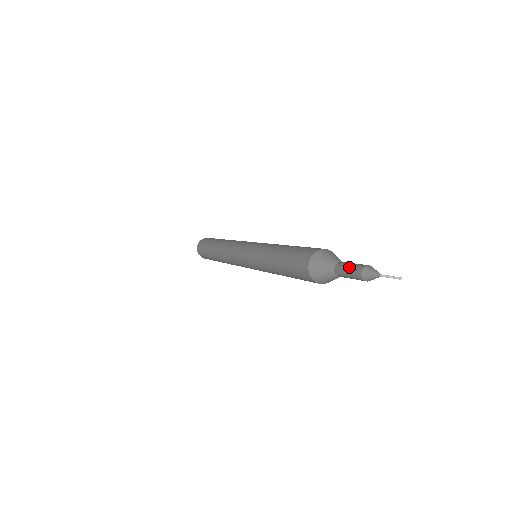
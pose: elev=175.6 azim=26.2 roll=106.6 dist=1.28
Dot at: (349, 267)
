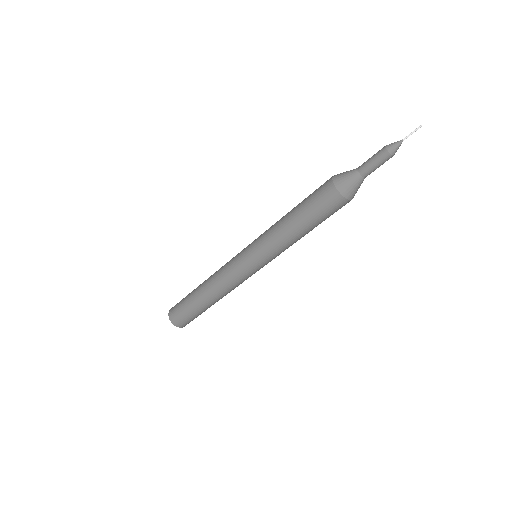
Dot at: occluded
